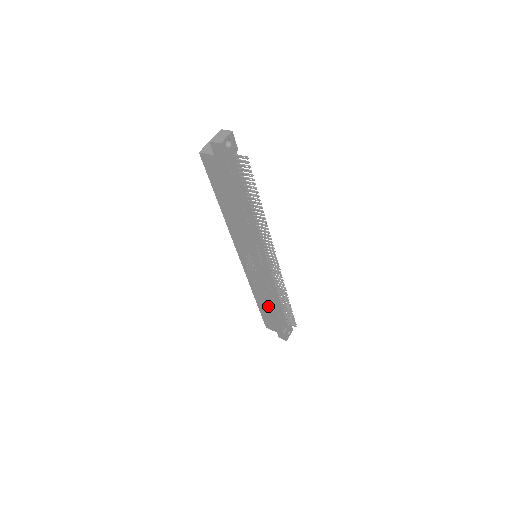
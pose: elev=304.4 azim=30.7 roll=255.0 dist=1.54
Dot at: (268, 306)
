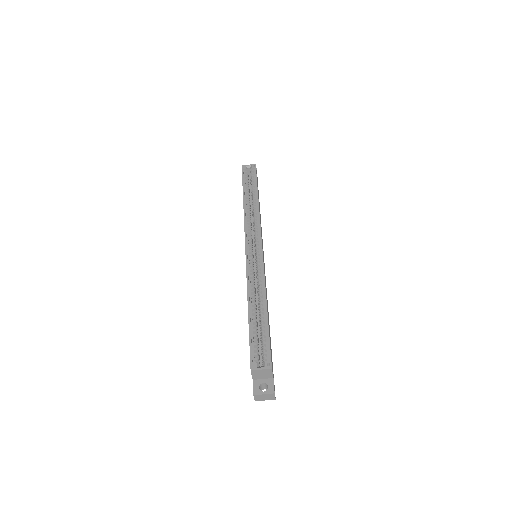
Dot at: occluded
